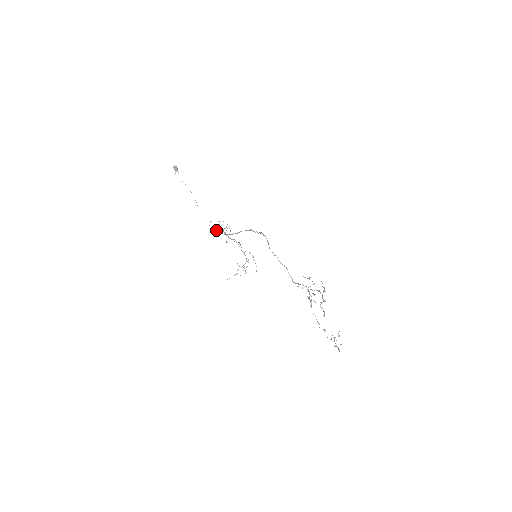
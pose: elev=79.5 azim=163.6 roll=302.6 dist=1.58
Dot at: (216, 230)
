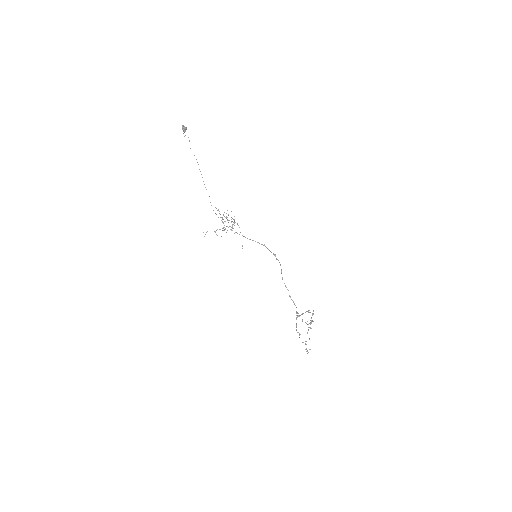
Dot at: (223, 223)
